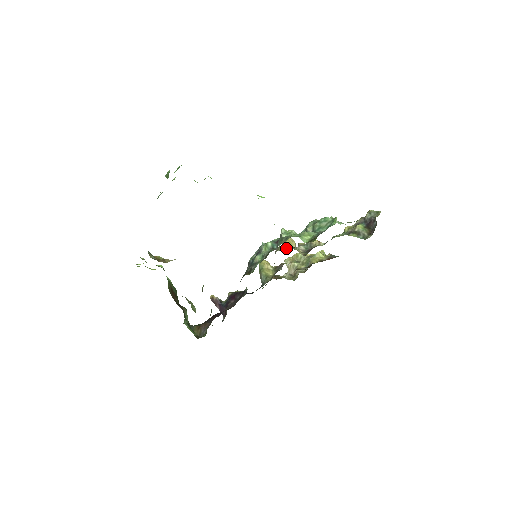
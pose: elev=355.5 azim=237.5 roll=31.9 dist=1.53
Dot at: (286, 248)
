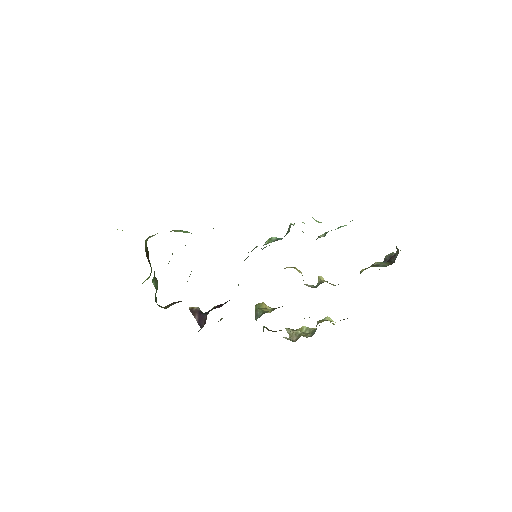
Dot at: (292, 267)
